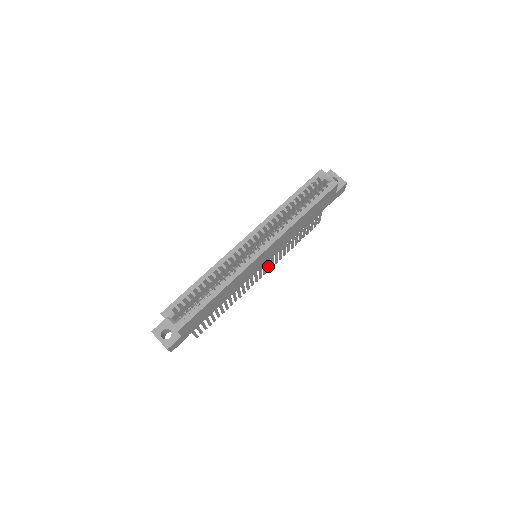
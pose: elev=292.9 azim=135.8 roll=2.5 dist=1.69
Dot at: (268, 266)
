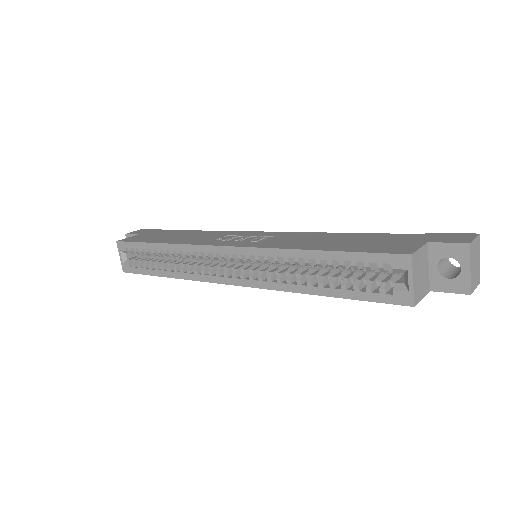
Dot at: occluded
